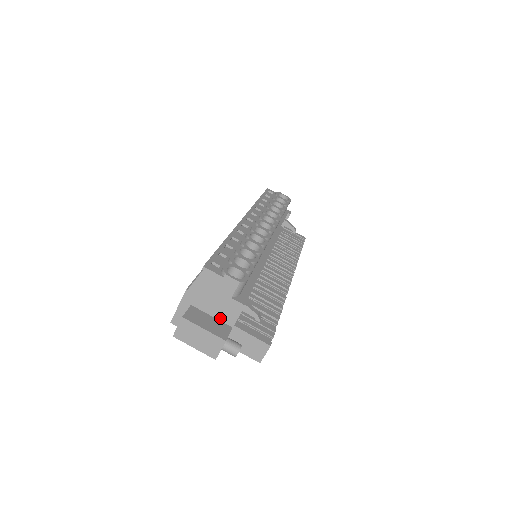
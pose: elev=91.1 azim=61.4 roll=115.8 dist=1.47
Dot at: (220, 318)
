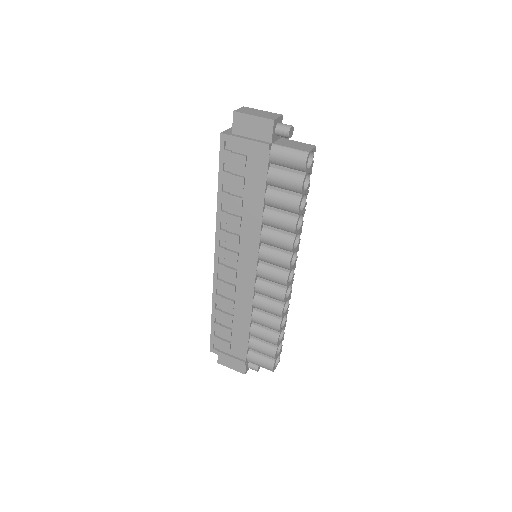
Dot at: occluded
